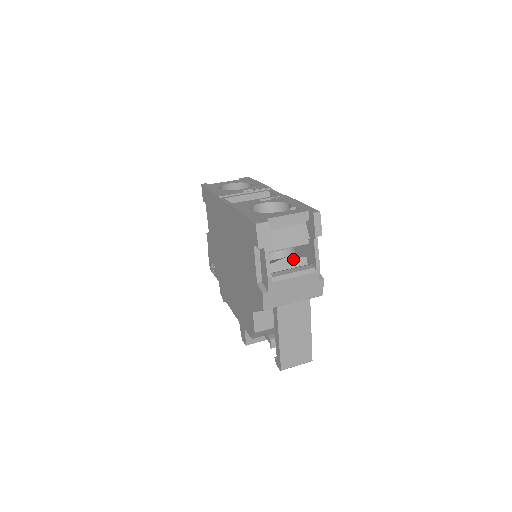
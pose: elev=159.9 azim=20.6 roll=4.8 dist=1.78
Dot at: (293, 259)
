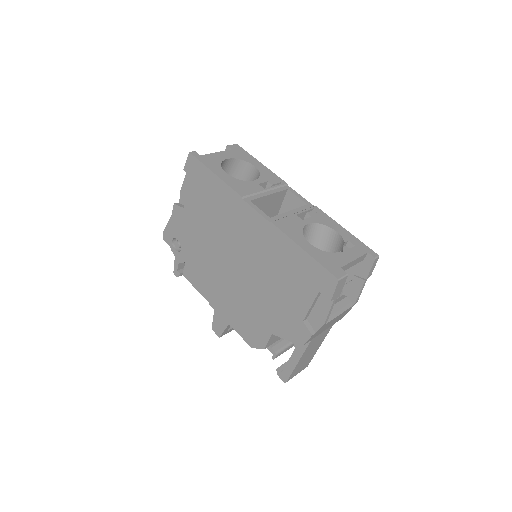
Dot at: occluded
